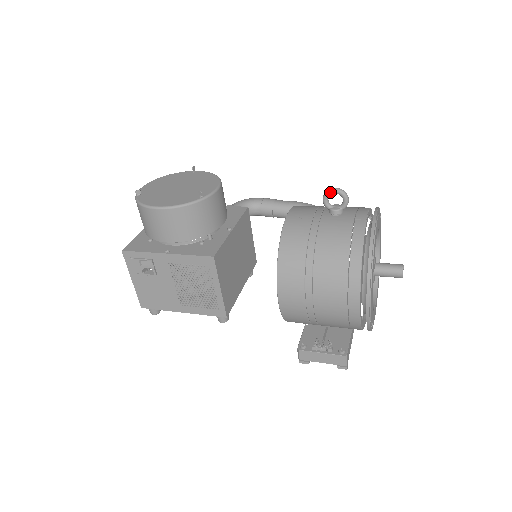
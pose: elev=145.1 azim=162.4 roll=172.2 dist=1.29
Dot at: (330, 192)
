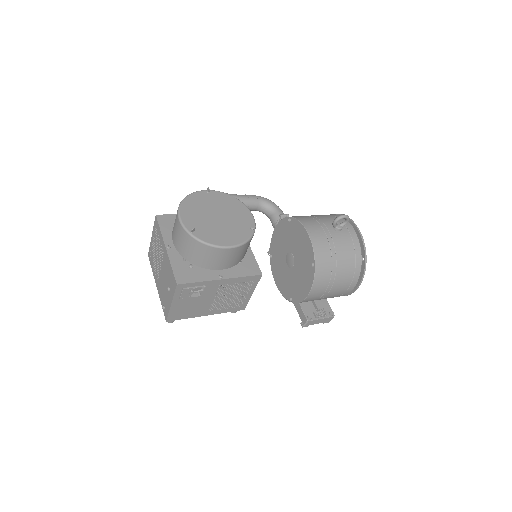
Dot at: (342, 218)
